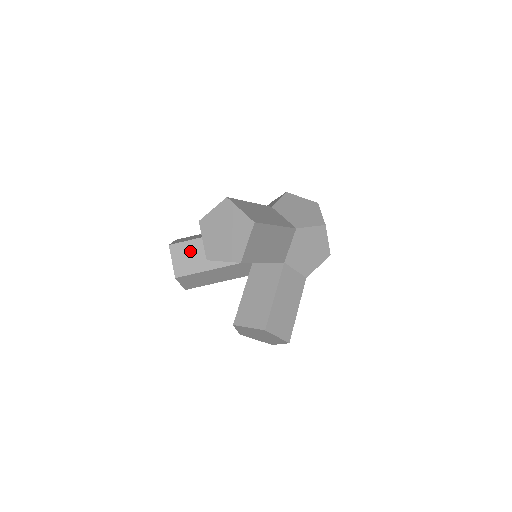
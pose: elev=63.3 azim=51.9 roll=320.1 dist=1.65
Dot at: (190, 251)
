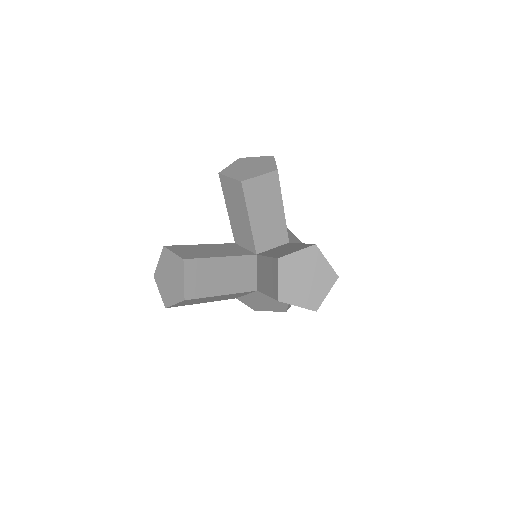
Dot at: (189, 249)
